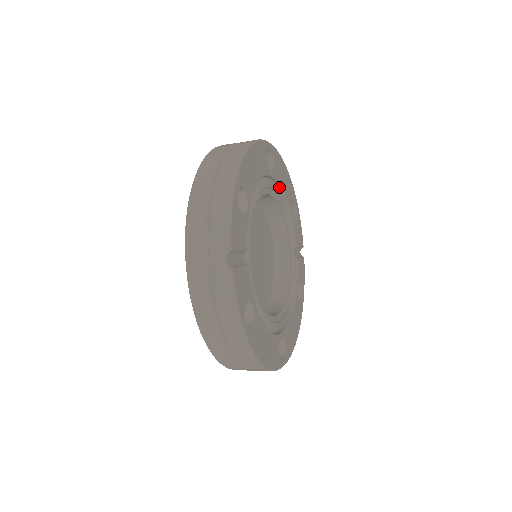
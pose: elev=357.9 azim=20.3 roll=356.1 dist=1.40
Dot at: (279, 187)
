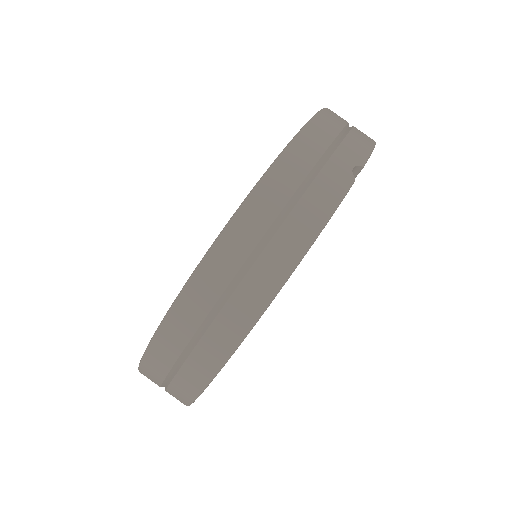
Dot at: occluded
